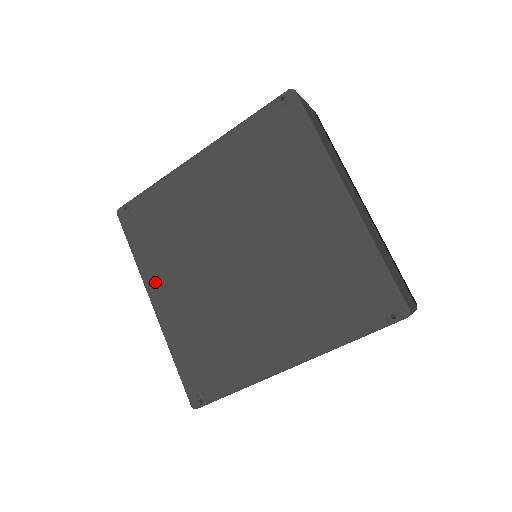
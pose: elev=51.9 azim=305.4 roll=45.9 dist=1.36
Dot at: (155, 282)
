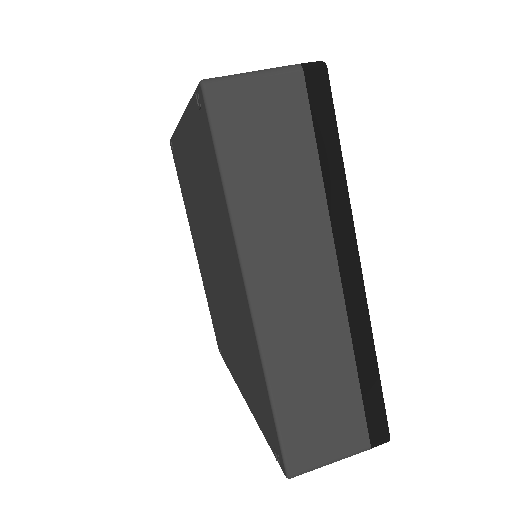
Dot at: (192, 233)
